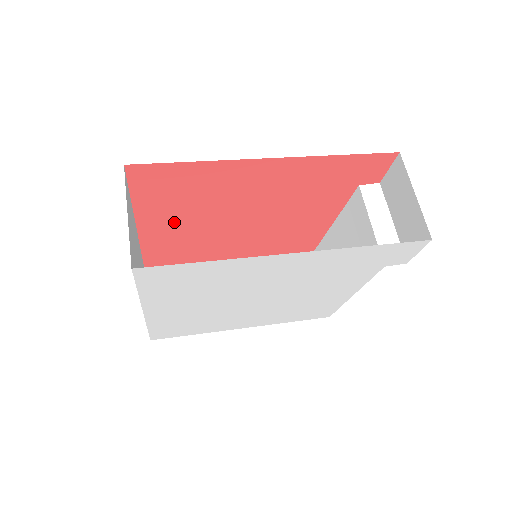
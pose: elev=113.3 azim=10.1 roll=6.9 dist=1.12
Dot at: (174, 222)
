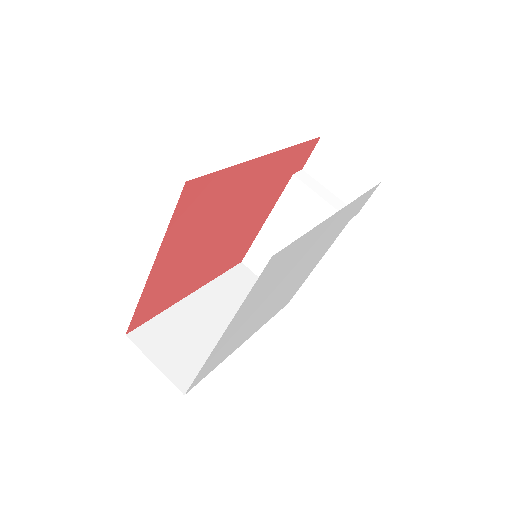
Dot at: (179, 253)
